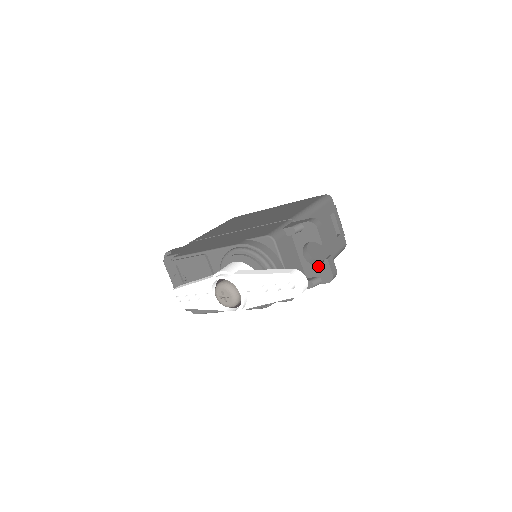
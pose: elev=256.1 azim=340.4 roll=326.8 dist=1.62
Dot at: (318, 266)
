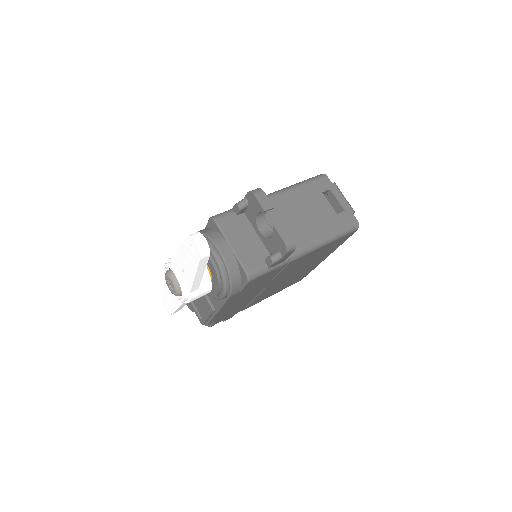
Dot at: (272, 238)
